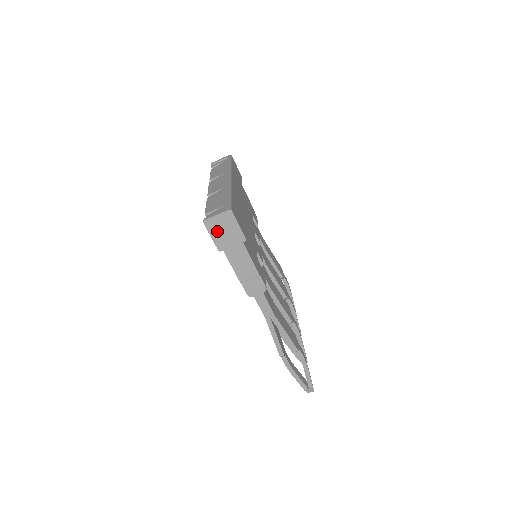
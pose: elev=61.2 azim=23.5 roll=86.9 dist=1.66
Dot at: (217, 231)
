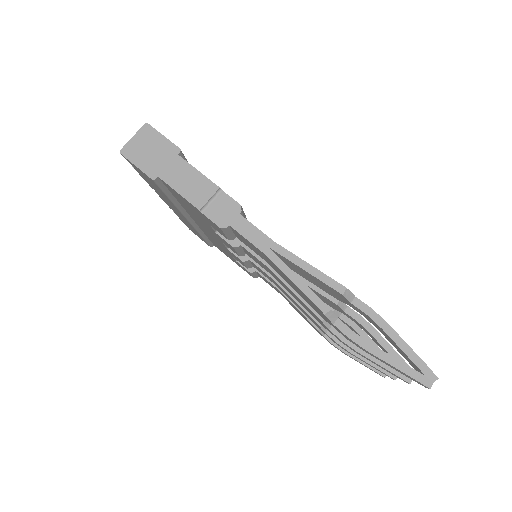
Dot at: (140, 156)
